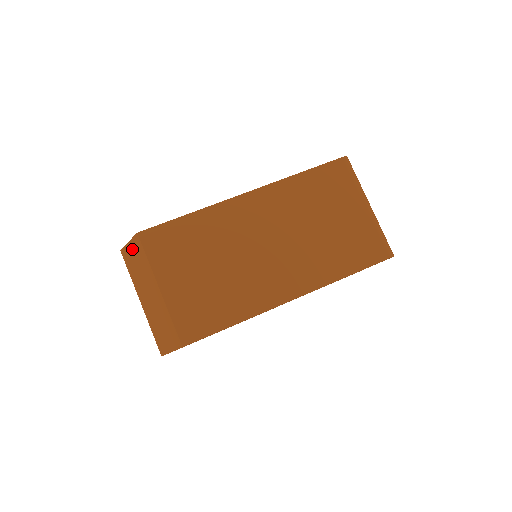
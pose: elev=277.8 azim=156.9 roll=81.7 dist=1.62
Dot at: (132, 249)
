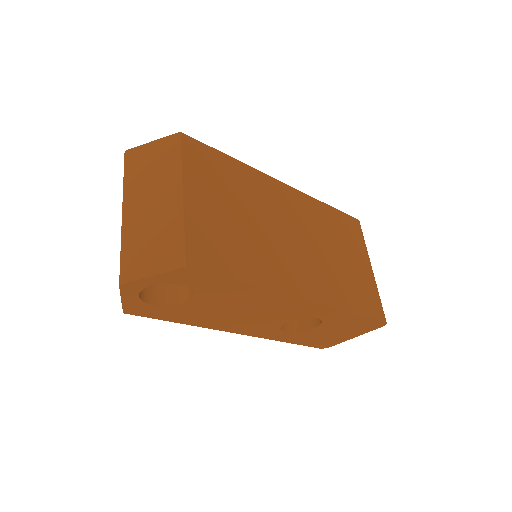
Dot at: (155, 148)
